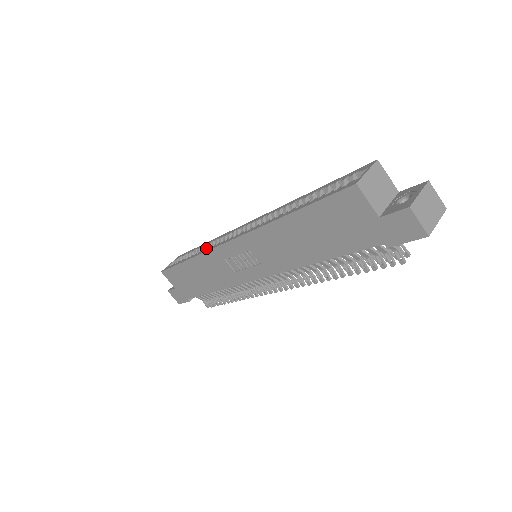
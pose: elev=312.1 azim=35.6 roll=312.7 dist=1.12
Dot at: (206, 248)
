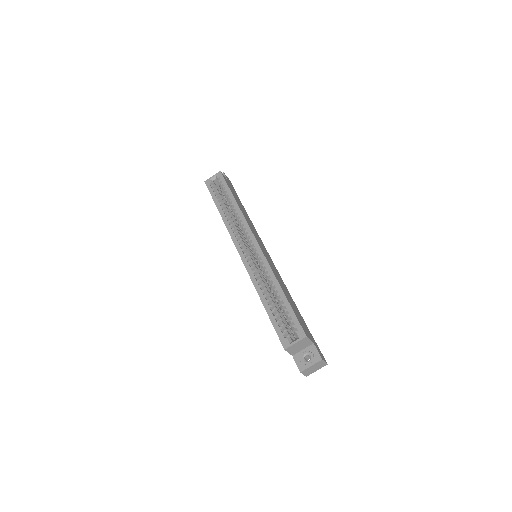
Dot at: (233, 211)
